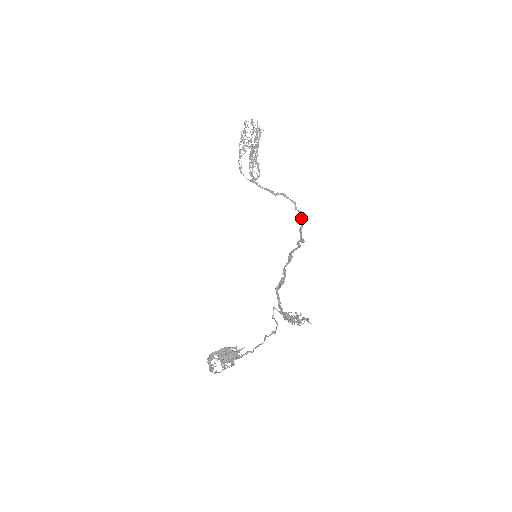
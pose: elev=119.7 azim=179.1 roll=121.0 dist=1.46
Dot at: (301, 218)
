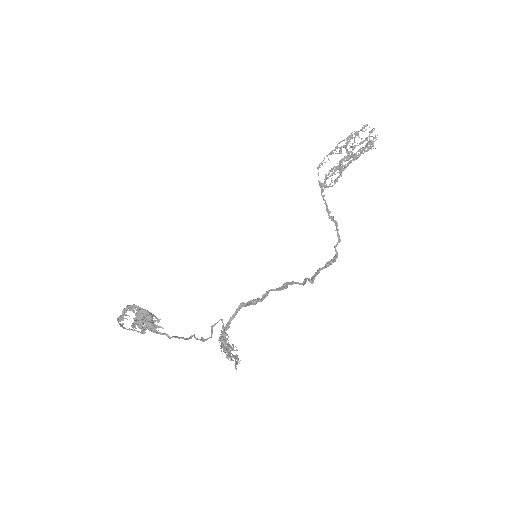
Dot at: (331, 259)
